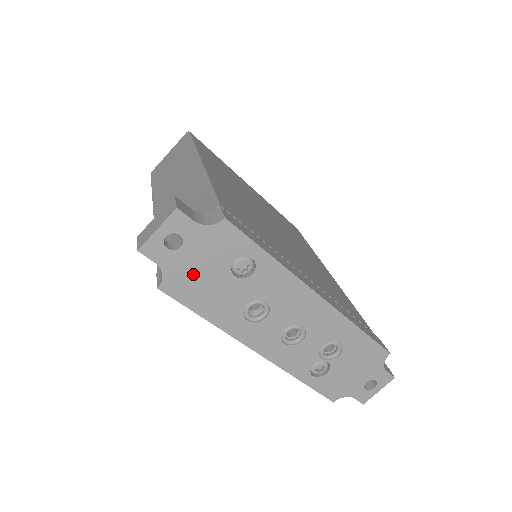
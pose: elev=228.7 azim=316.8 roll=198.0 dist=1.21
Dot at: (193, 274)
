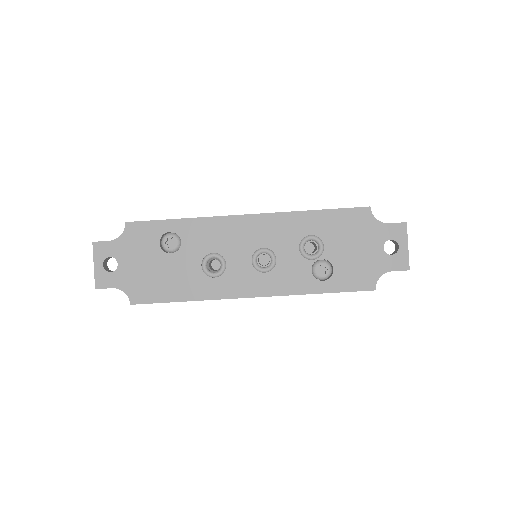
Dot at: (143, 276)
